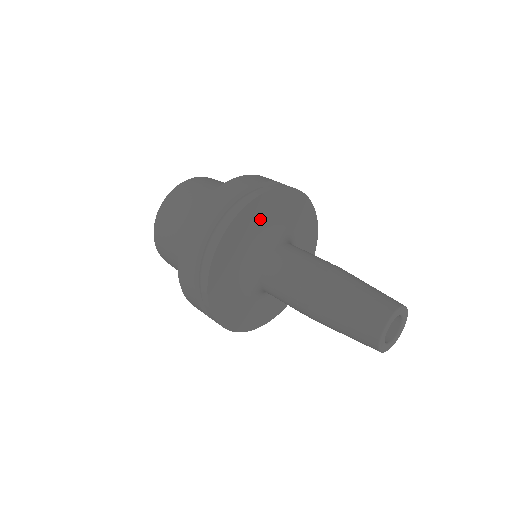
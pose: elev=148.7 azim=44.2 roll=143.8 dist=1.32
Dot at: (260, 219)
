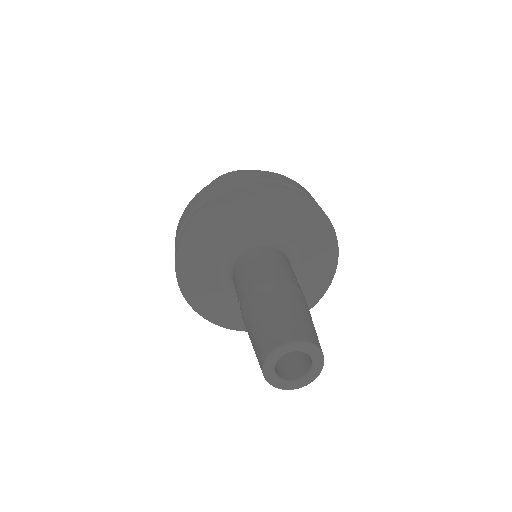
Dot at: (278, 213)
